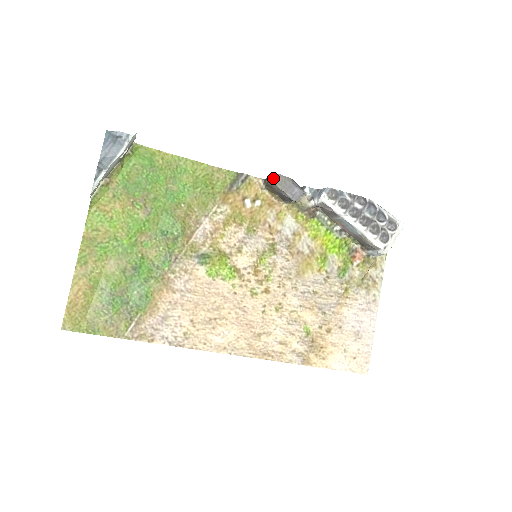
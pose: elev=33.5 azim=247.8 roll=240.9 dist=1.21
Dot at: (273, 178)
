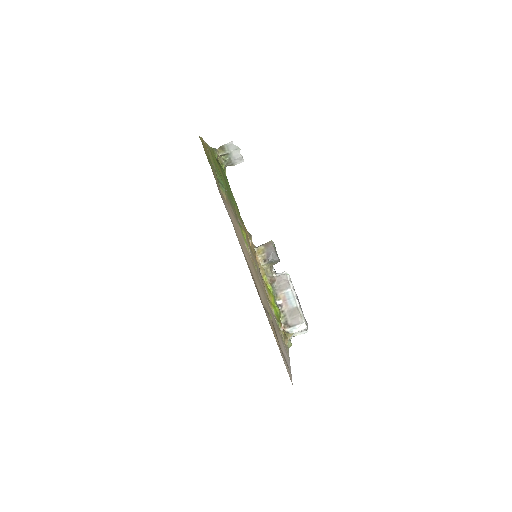
Dot at: (272, 241)
